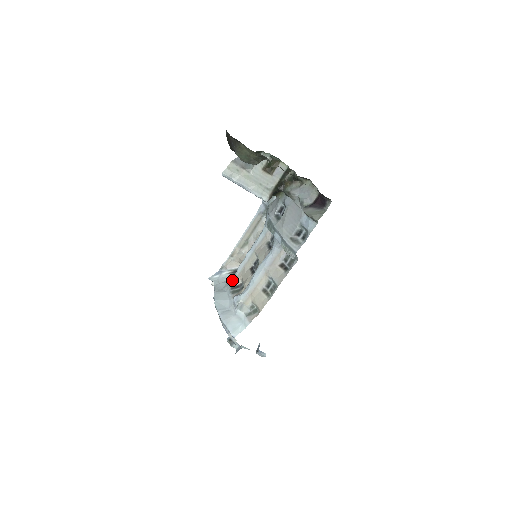
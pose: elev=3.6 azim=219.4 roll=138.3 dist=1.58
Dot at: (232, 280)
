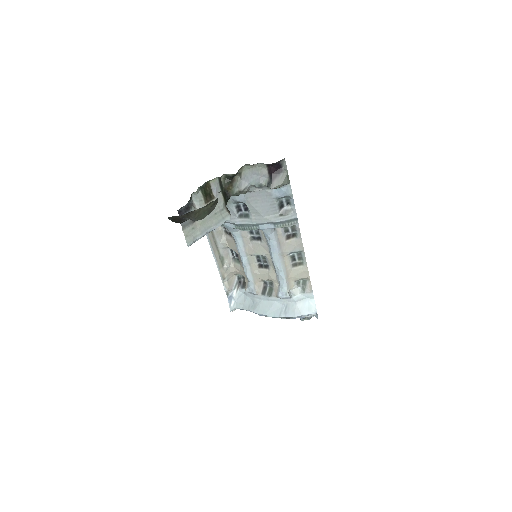
Dot at: (255, 290)
